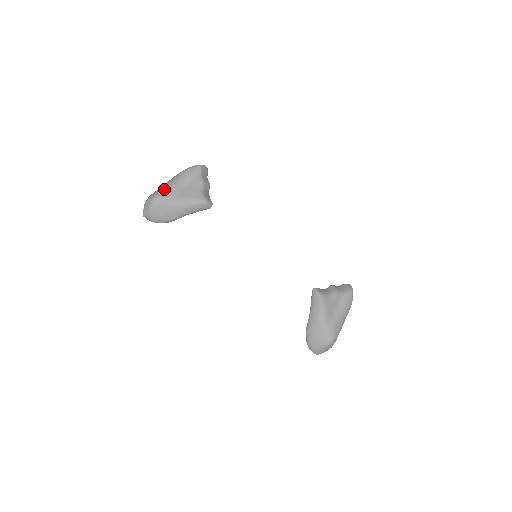
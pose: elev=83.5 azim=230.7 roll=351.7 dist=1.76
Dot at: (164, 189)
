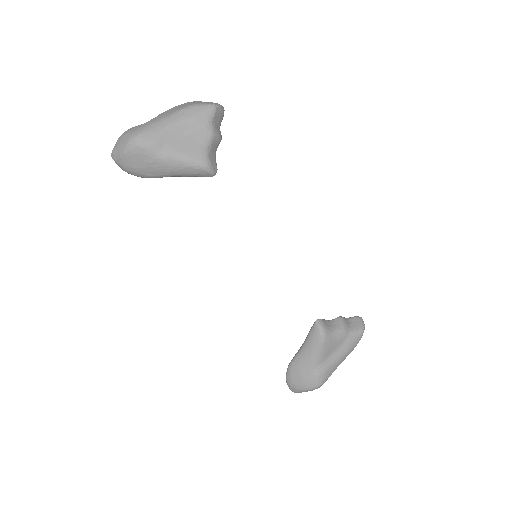
Dot at: (151, 129)
